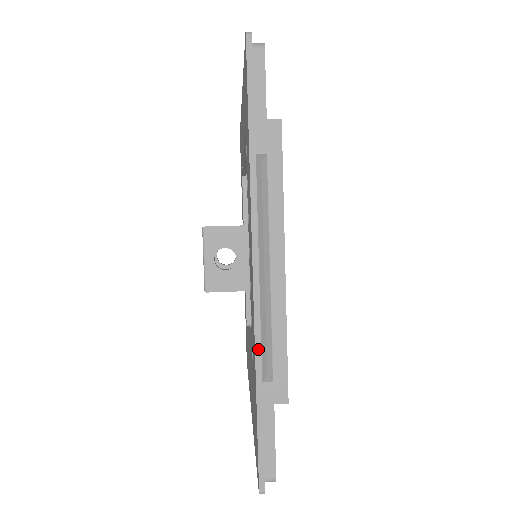
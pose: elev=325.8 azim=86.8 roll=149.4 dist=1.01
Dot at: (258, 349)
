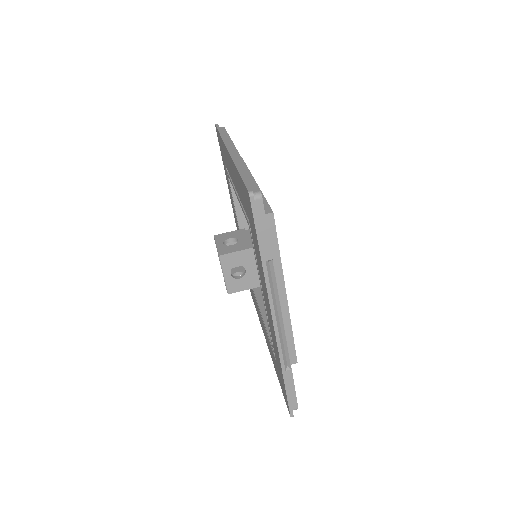
Dot at: (282, 359)
